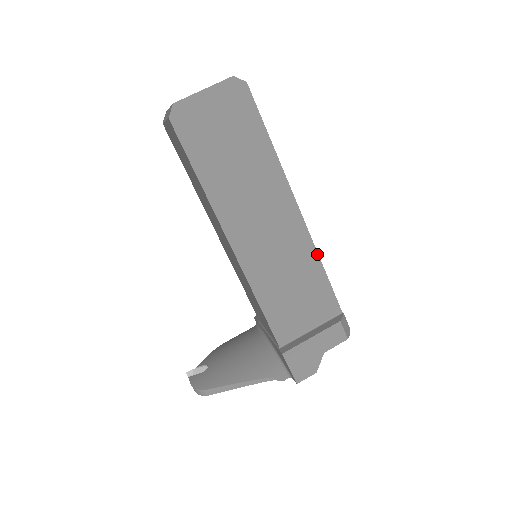
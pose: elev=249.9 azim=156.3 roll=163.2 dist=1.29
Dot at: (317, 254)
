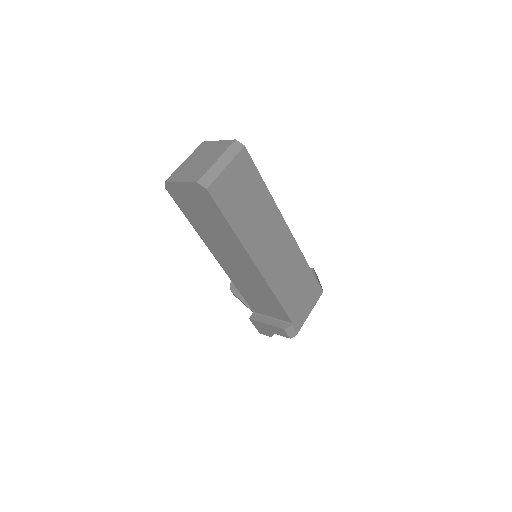
Dot at: (272, 291)
